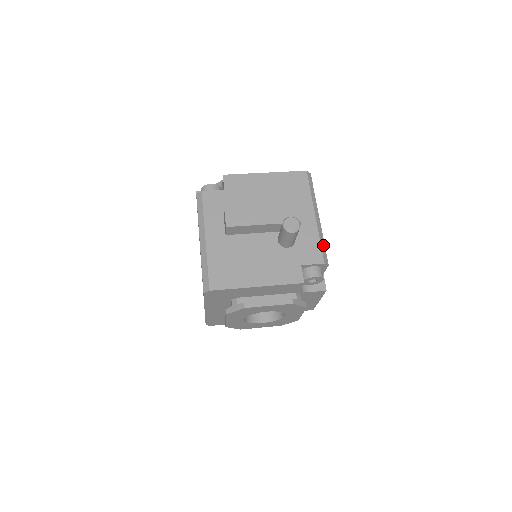
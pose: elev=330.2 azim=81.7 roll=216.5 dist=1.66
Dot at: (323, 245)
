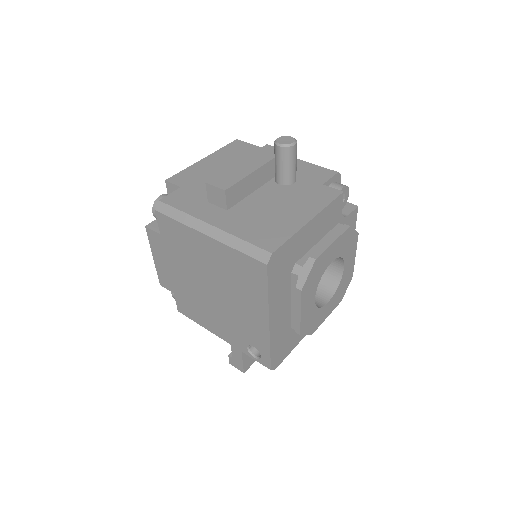
Dot at: occluded
